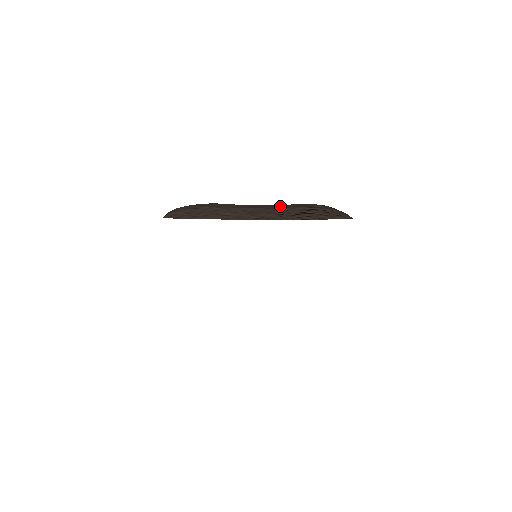
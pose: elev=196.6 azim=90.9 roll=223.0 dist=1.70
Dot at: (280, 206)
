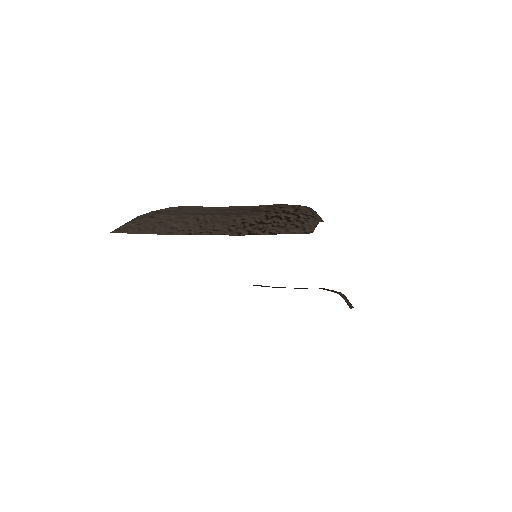
Dot at: (249, 209)
